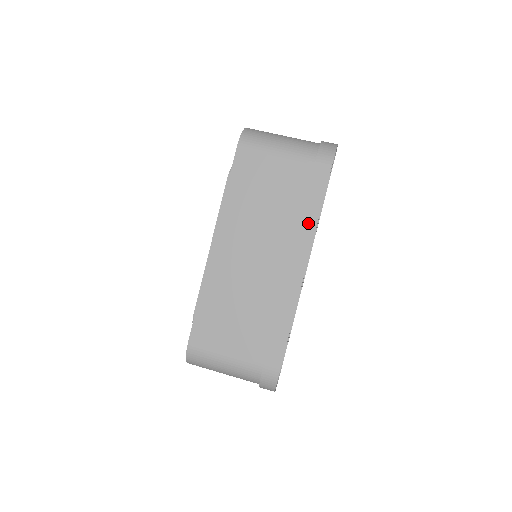
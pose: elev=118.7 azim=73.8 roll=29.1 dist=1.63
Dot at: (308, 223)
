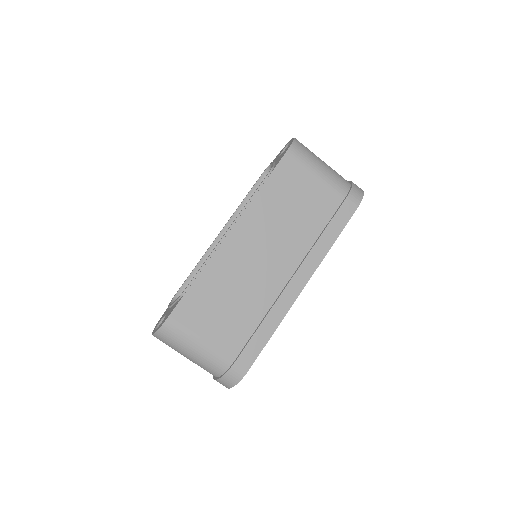
Dot at: (322, 247)
